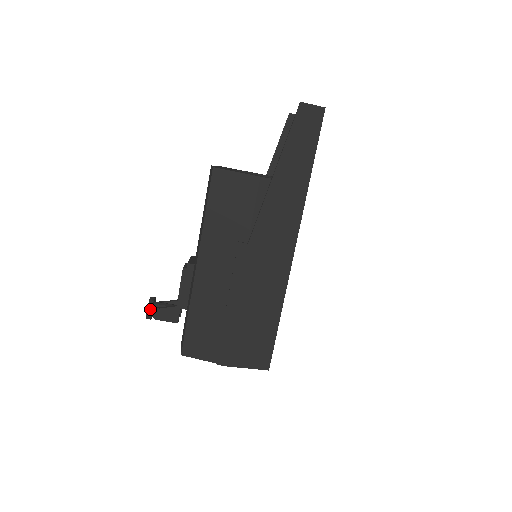
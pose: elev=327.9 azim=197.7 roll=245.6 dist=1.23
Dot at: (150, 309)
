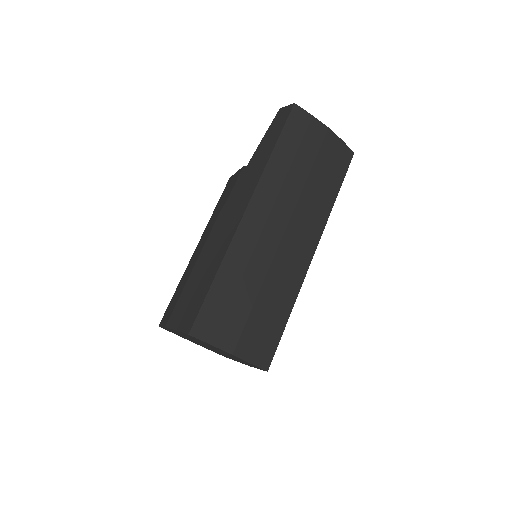
Dot at: occluded
